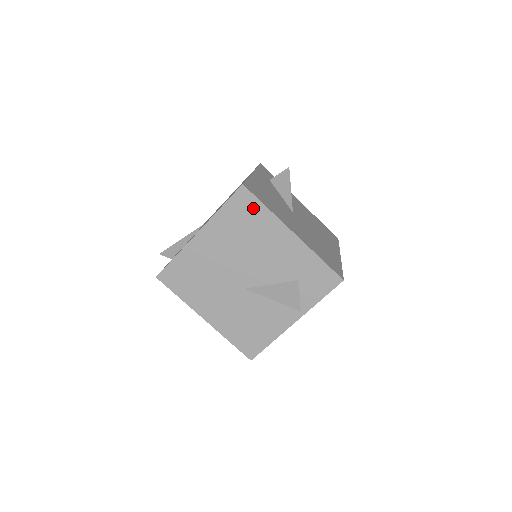
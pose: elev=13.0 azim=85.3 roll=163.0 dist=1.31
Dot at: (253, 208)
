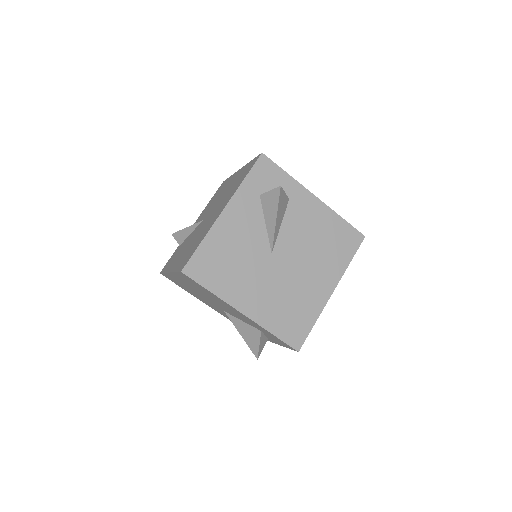
Dot at: (200, 286)
